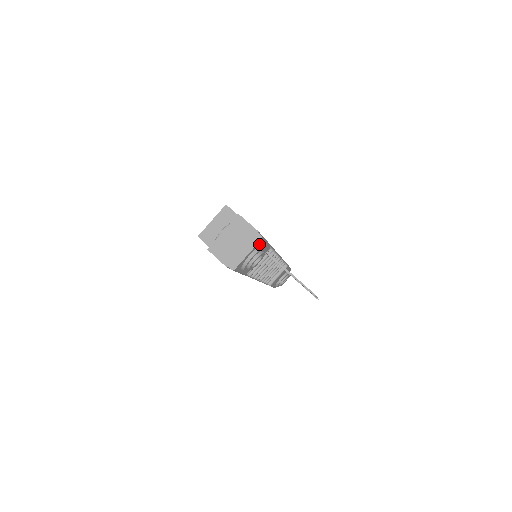
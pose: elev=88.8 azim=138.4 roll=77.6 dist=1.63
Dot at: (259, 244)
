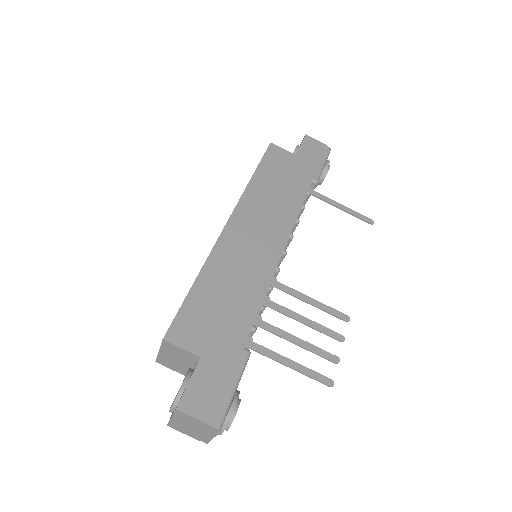
Dot at: (222, 422)
